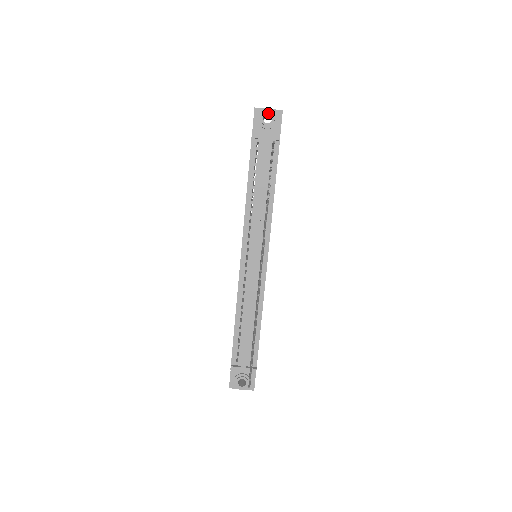
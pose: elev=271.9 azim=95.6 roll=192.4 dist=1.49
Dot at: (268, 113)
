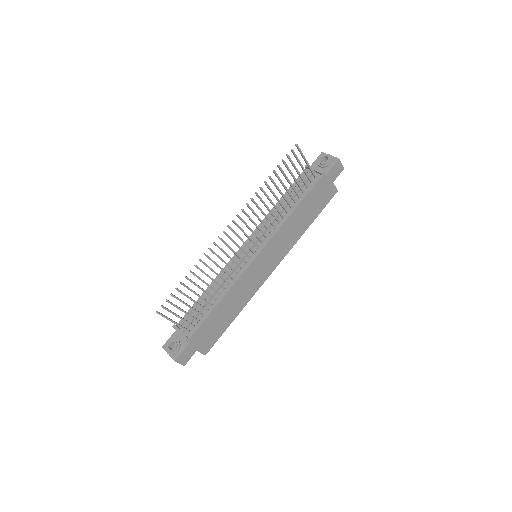
Dot at: (327, 156)
